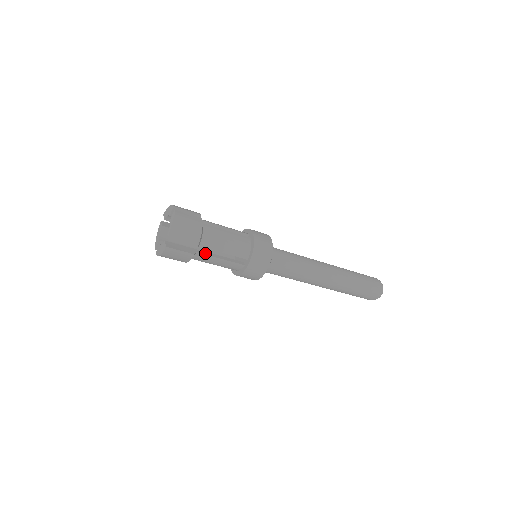
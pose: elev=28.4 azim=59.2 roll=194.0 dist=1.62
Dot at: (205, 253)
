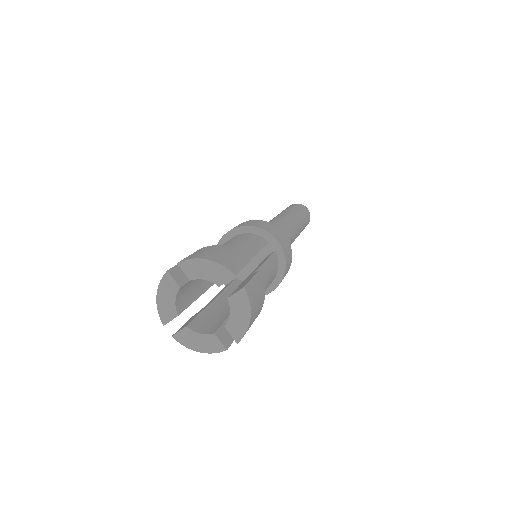
Dot at: occluded
